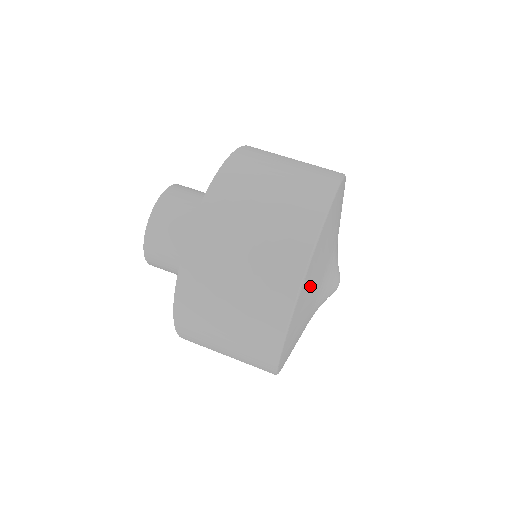
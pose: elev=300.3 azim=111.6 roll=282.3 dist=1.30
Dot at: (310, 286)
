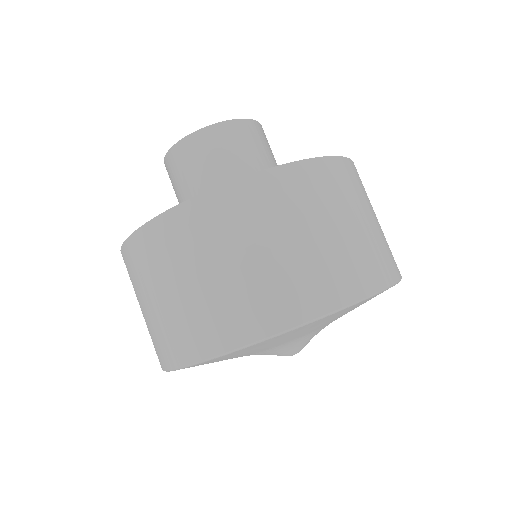
Dot at: (248, 351)
